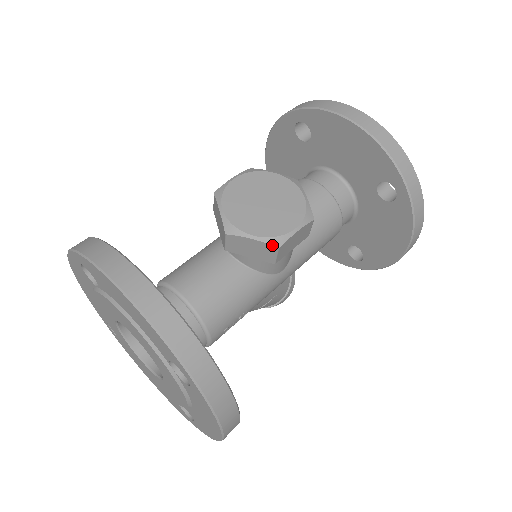
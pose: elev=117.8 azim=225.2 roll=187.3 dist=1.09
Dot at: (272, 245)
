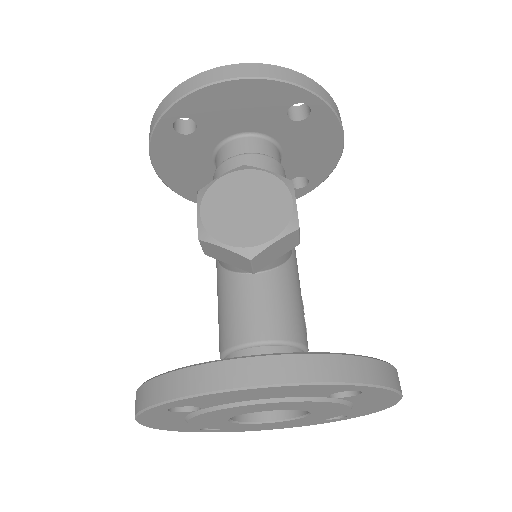
Dot at: (293, 231)
